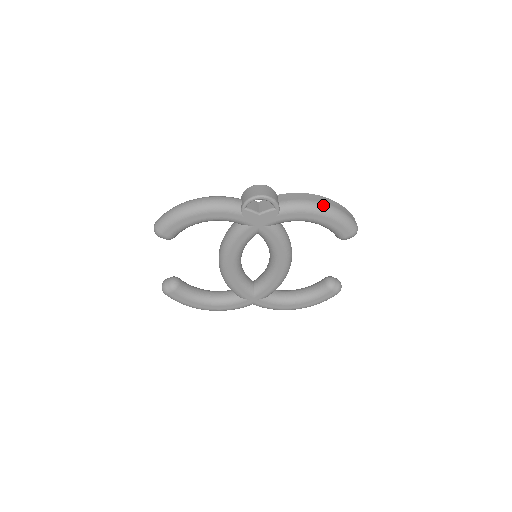
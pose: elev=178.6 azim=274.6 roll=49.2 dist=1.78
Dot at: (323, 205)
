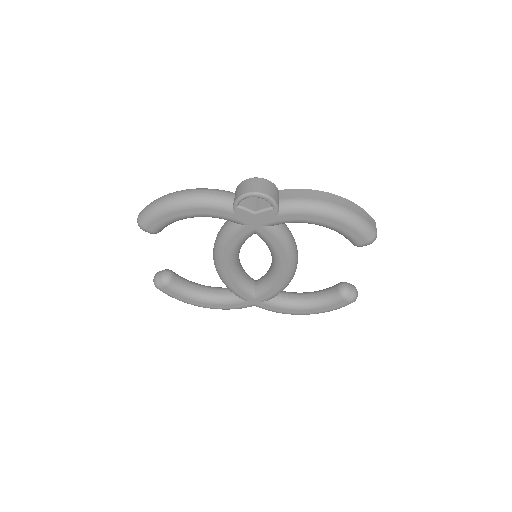
Dot at: (333, 206)
